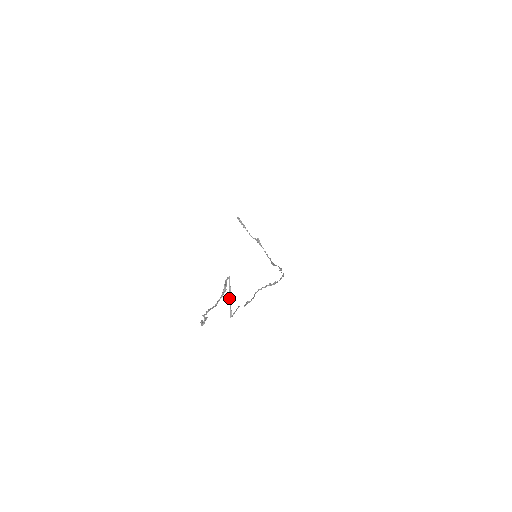
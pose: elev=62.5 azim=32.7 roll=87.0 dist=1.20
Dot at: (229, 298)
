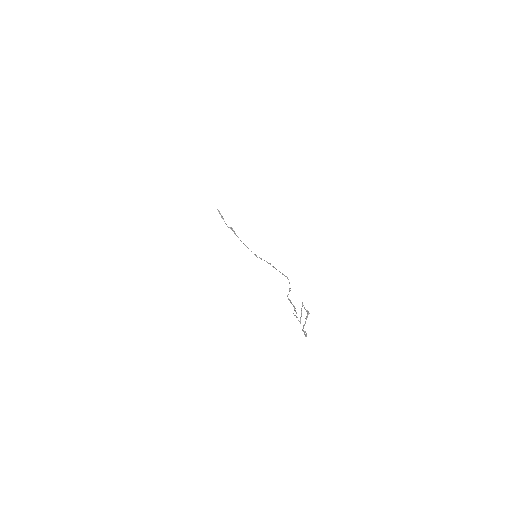
Dot at: (301, 314)
